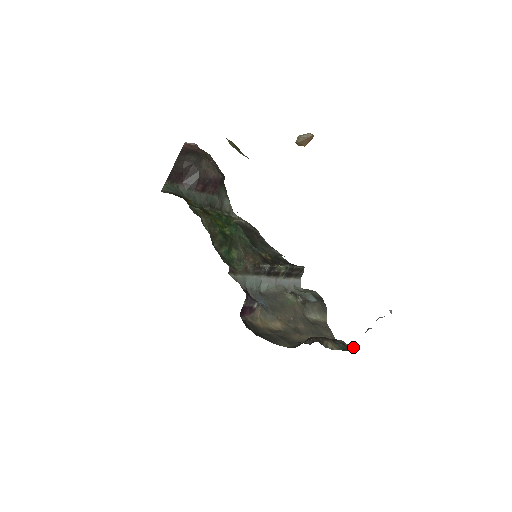
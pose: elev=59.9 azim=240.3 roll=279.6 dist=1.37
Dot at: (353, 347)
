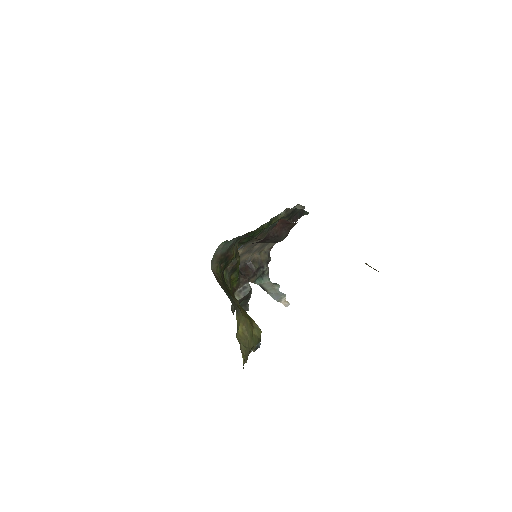
Dot at: (266, 277)
